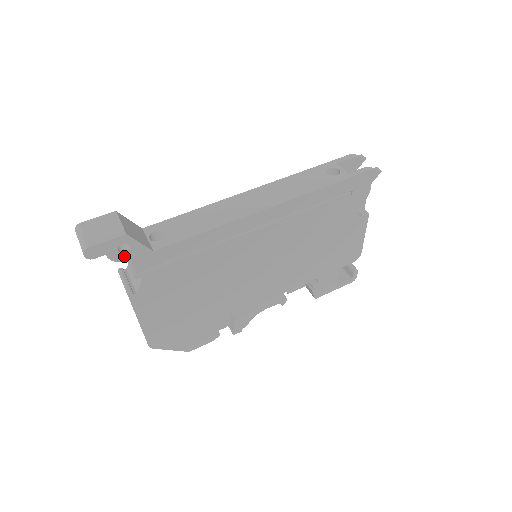
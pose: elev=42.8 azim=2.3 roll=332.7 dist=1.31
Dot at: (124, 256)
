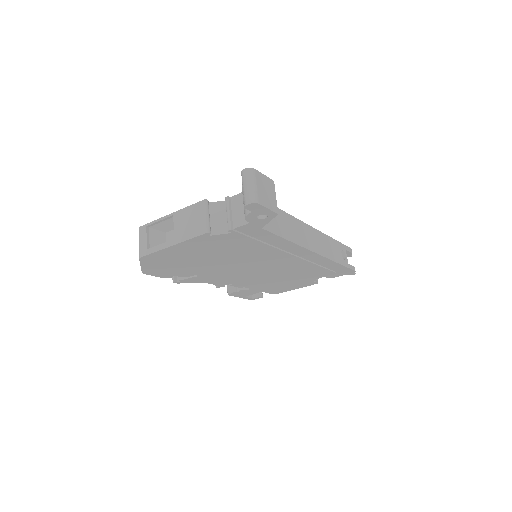
Dot at: (253, 219)
